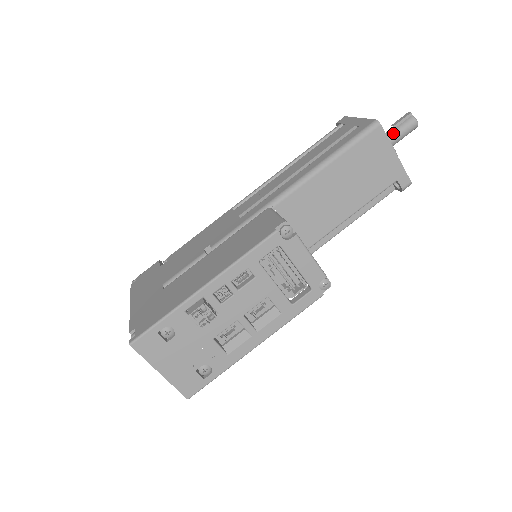
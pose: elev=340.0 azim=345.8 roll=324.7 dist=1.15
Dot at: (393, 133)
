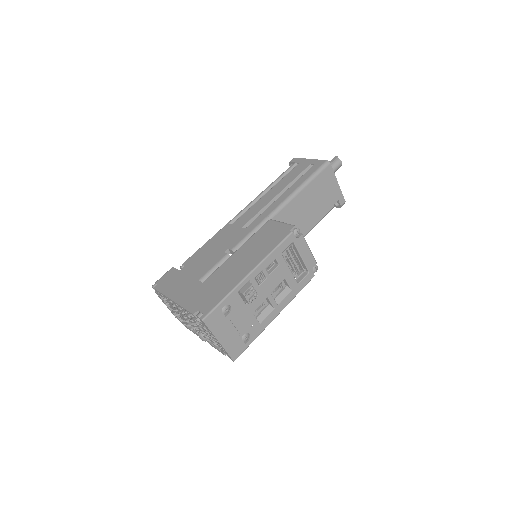
Dot at: occluded
